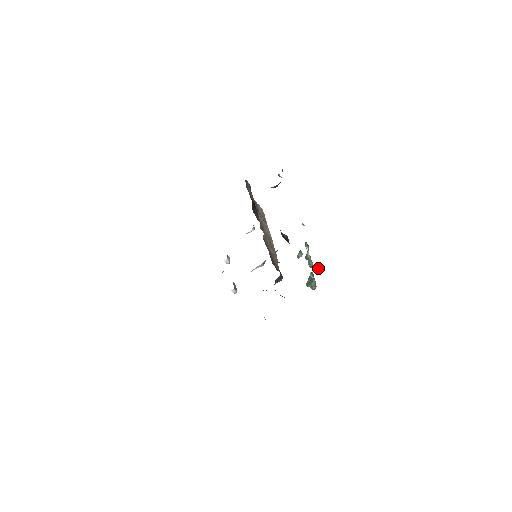
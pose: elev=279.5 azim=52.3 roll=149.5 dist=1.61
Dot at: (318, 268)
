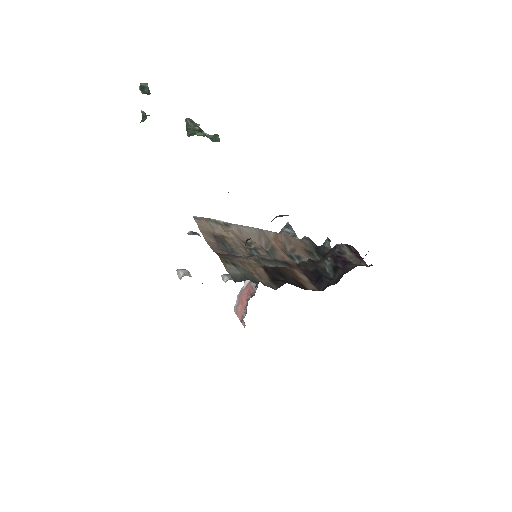
Dot at: (147, 86)
